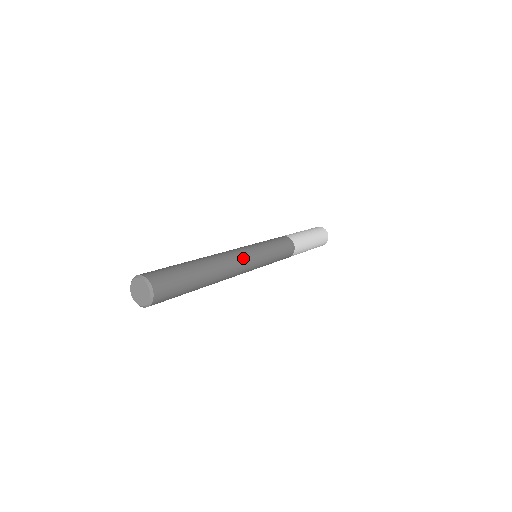
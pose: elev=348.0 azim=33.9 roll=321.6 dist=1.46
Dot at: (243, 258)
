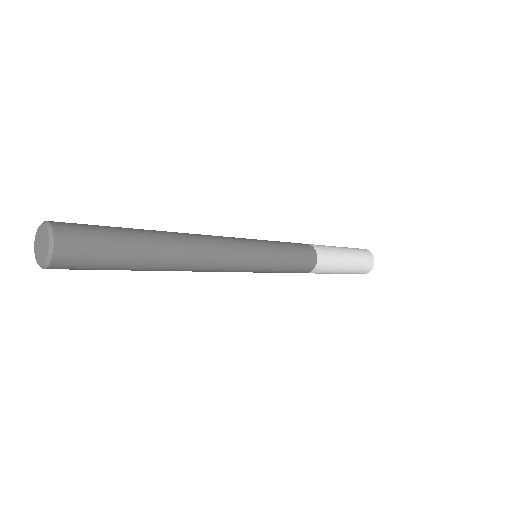
Dot at: (229, 253)
